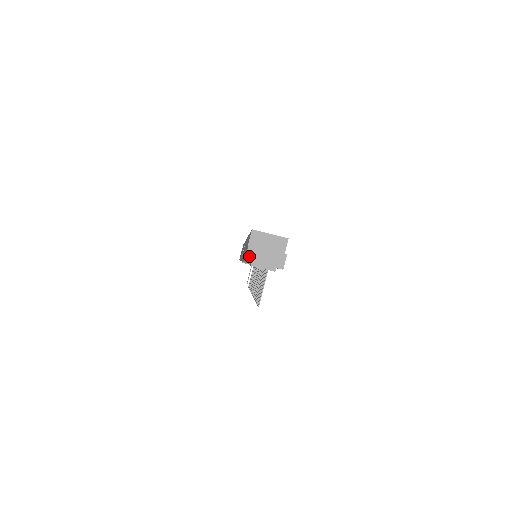
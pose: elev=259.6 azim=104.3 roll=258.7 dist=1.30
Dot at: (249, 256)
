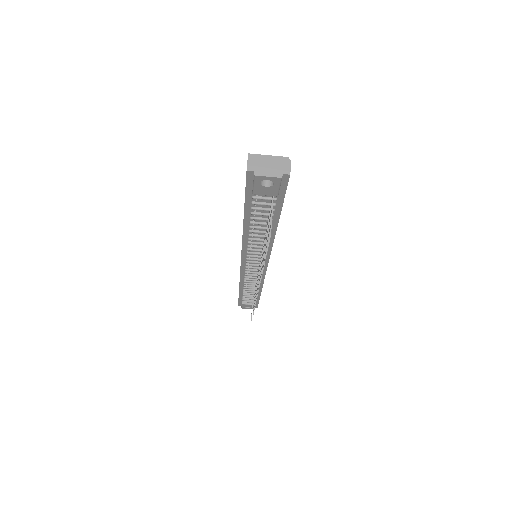
Dot at: (250, 166)
